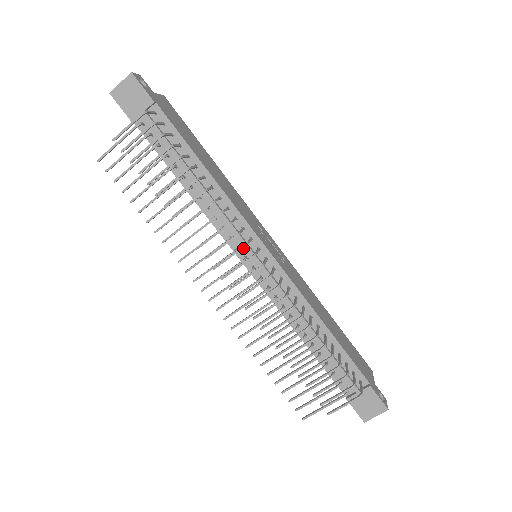
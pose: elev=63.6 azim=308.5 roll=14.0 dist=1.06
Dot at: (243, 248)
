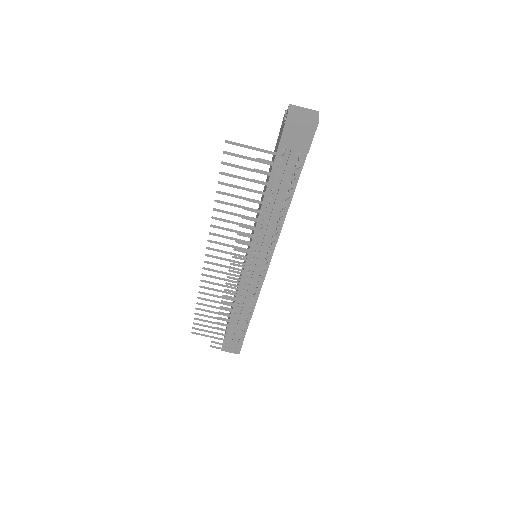
Dot at: (256, 256)
